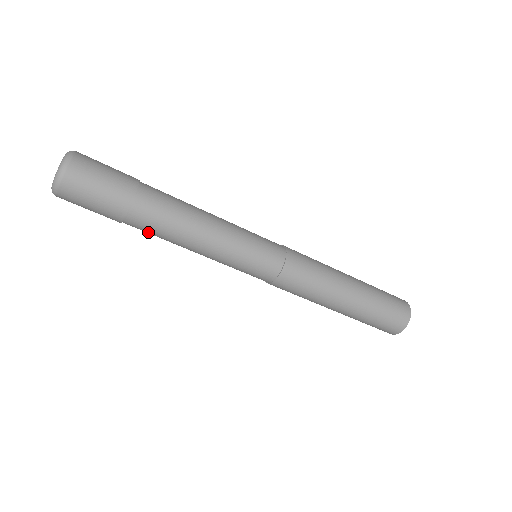
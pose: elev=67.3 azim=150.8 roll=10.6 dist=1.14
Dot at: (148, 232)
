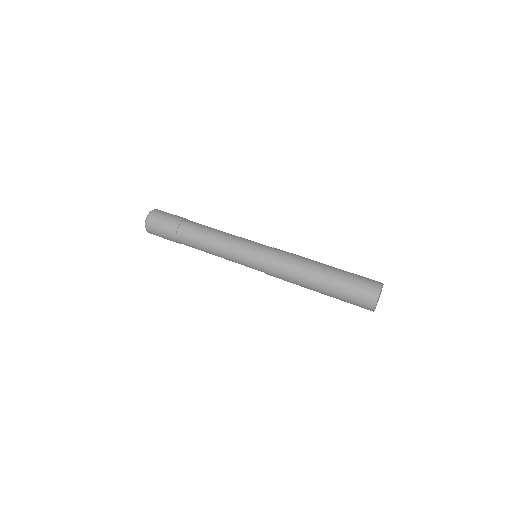
Dot at: (189, 240)
